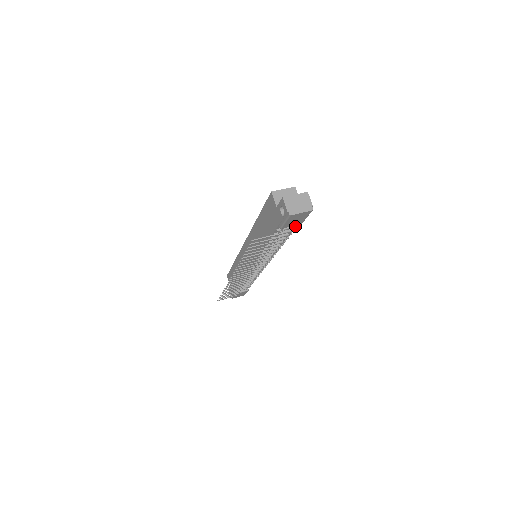
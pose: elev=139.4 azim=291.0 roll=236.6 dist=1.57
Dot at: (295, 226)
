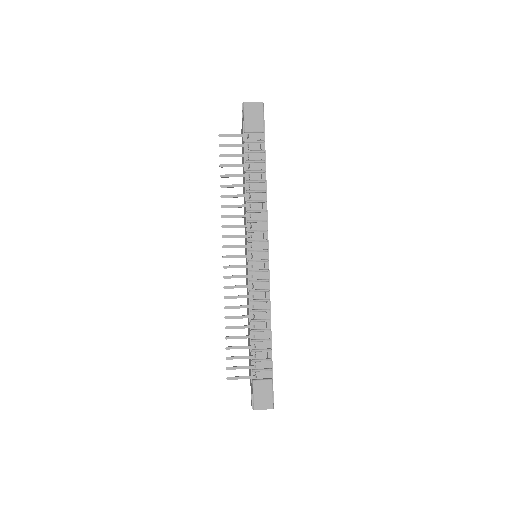
Dot at: (260, 139)
